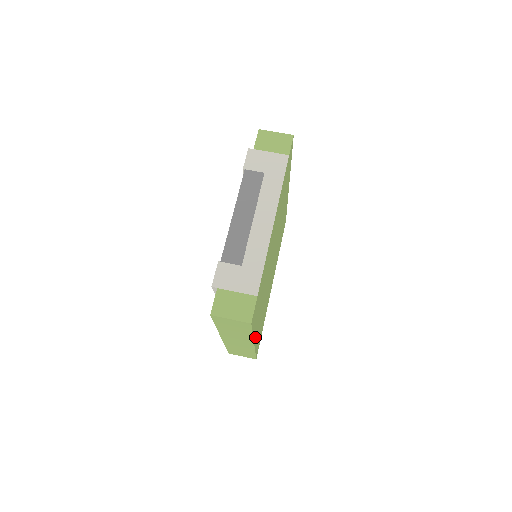
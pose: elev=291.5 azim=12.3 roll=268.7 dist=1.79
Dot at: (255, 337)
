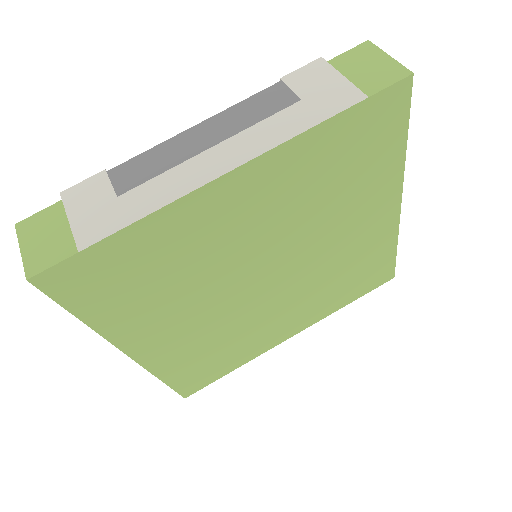
Dot at: (134, 346)
